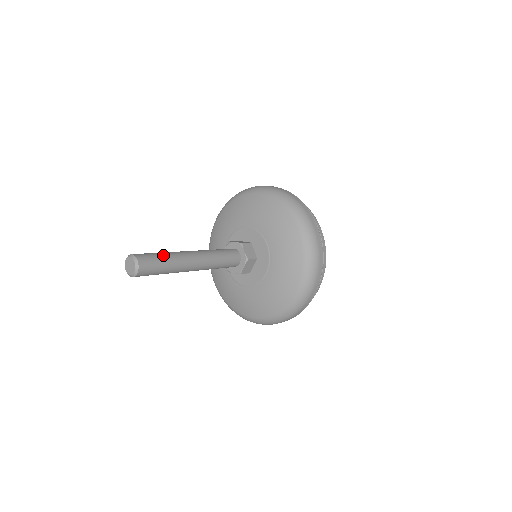
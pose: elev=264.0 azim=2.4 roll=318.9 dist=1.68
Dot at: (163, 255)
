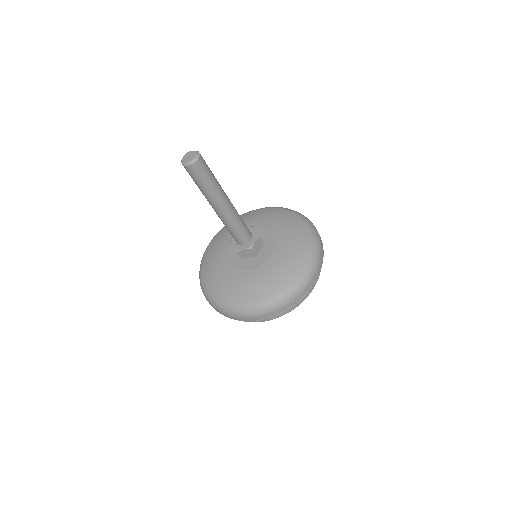
Dot at: (213, 177)
